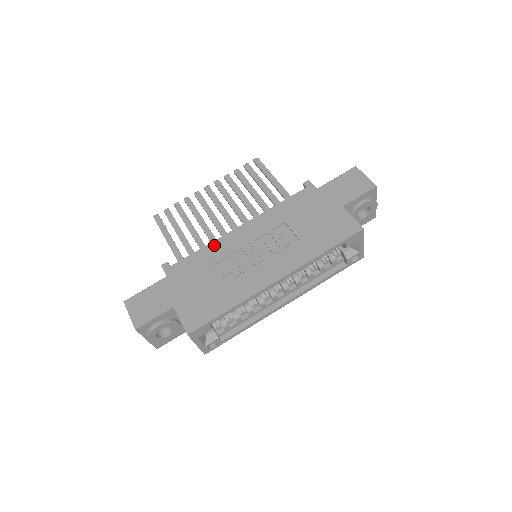
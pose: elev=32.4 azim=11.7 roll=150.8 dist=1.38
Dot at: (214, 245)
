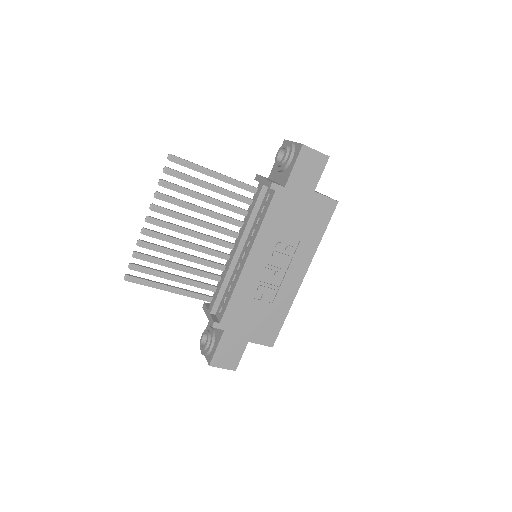
Dot at: (240, 286)
